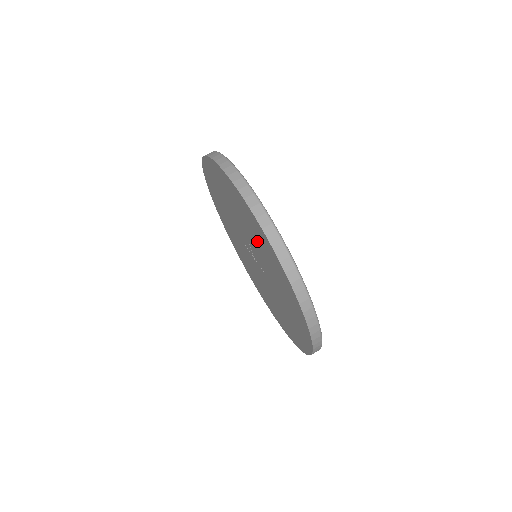
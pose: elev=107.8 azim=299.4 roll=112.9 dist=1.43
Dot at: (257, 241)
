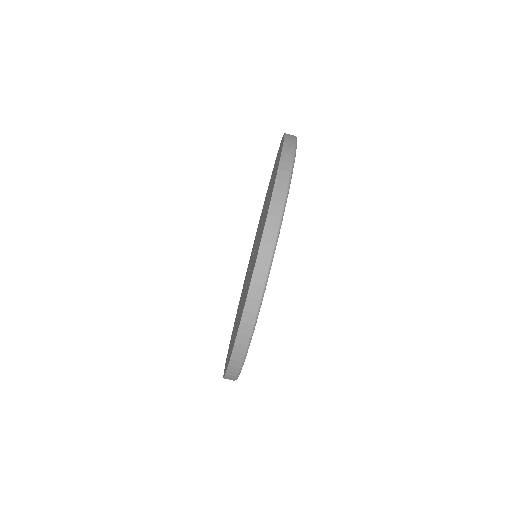
Dot at: (255, 254)
